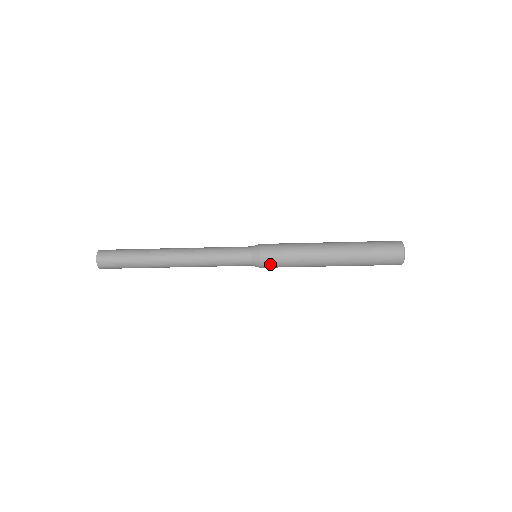
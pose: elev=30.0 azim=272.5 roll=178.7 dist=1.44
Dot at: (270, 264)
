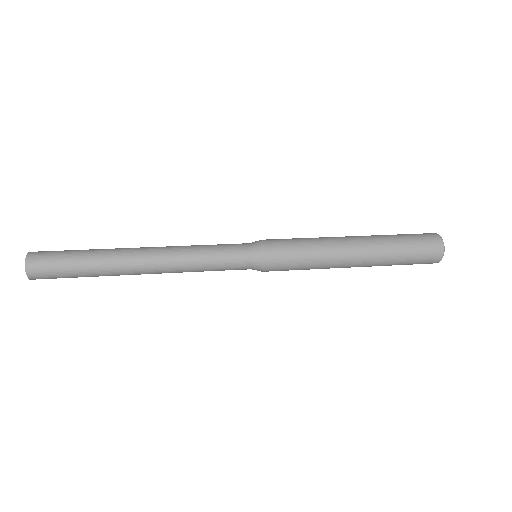
Dot at: occluded
